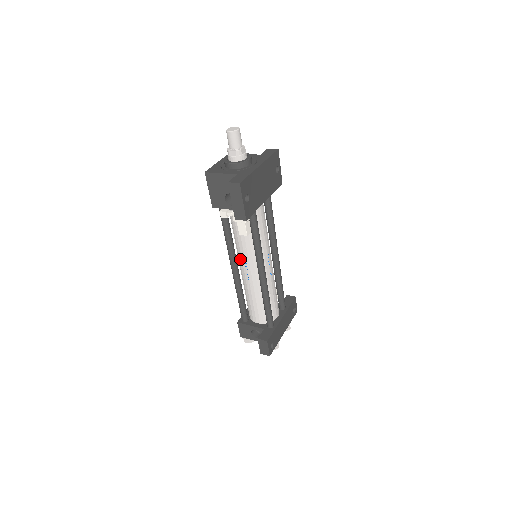
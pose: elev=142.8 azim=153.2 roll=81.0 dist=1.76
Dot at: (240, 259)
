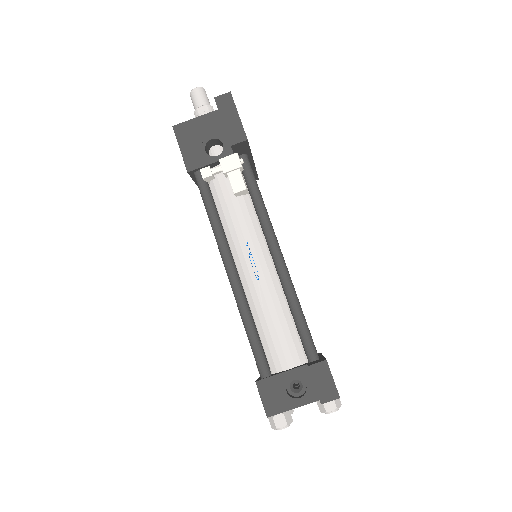
Dot at: (238, 251)
